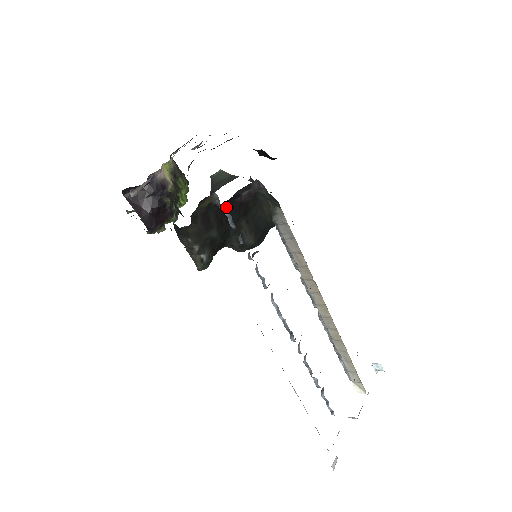
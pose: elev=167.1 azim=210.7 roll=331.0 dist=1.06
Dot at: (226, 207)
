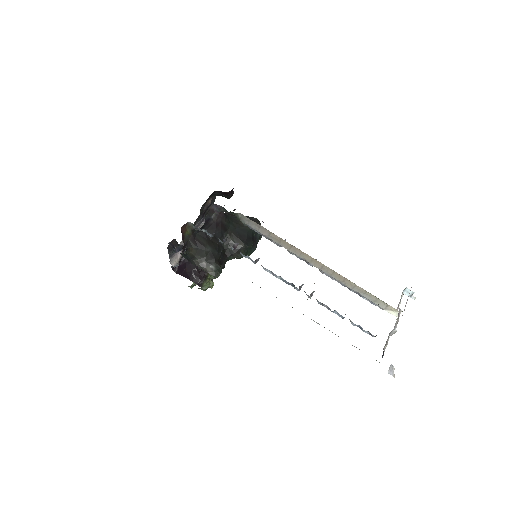
Dot at: (207, 230)
